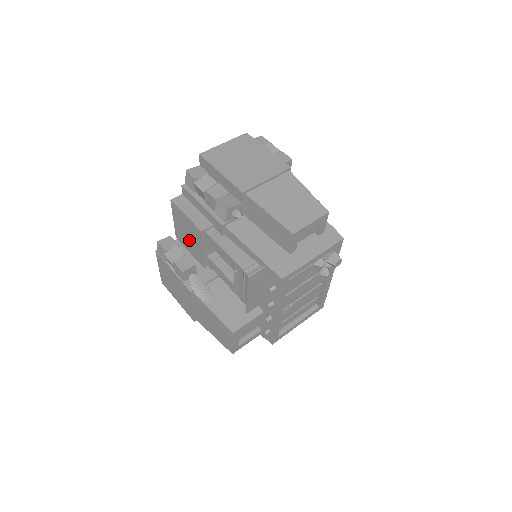
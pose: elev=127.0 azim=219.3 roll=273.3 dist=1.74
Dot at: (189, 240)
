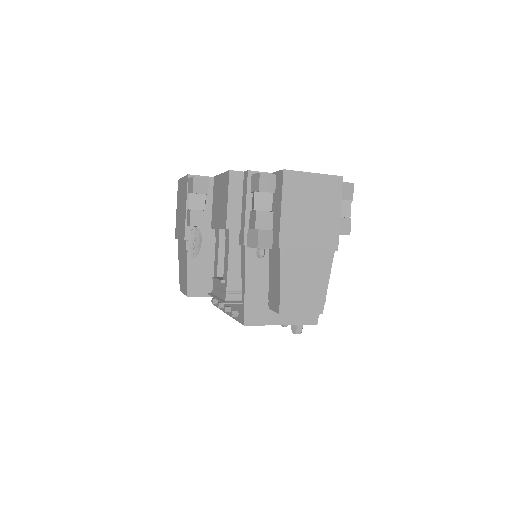
Dot at: (218, 203)
